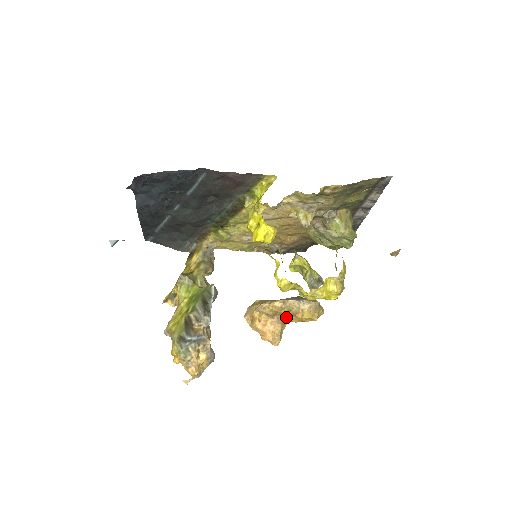
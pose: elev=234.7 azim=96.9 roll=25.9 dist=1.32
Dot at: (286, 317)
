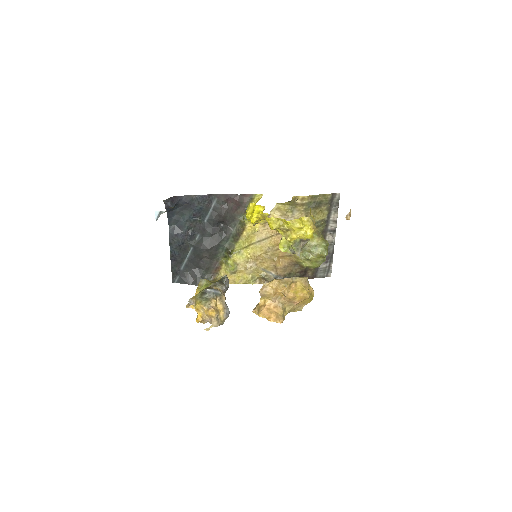
Dot at: (284, 293)
